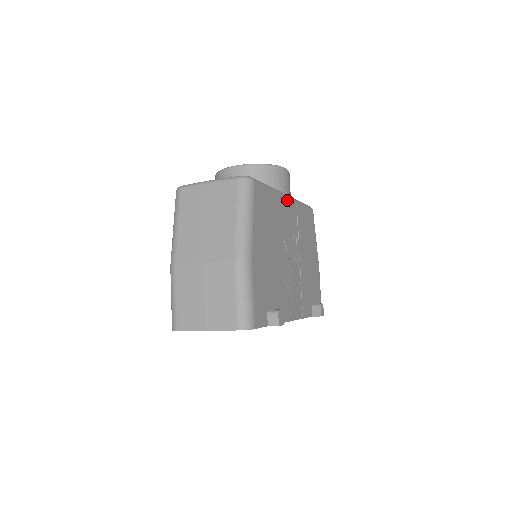
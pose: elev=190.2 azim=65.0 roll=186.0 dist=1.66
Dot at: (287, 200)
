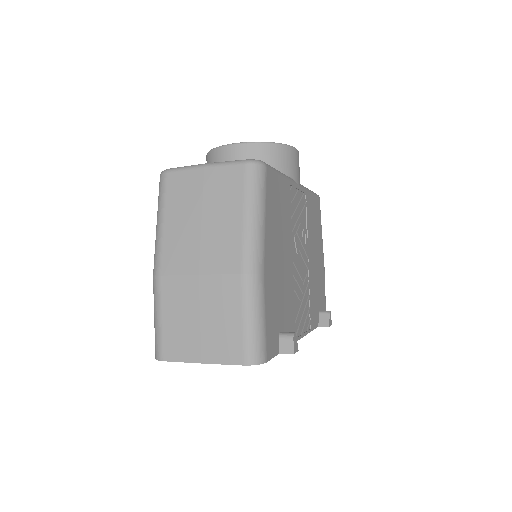
Dot at: (297, 188)
